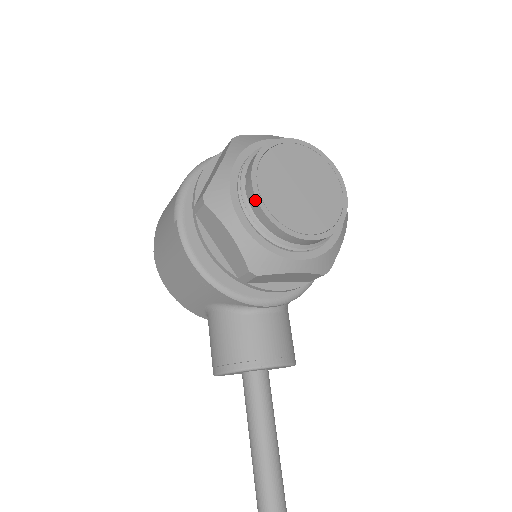
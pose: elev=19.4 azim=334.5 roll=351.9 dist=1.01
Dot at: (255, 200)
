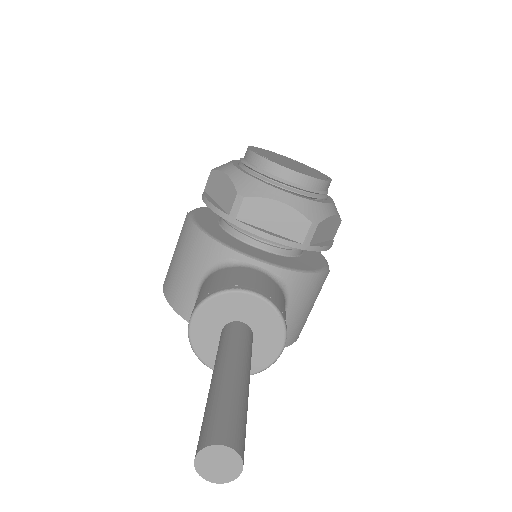
Dot at: (248, 151)
